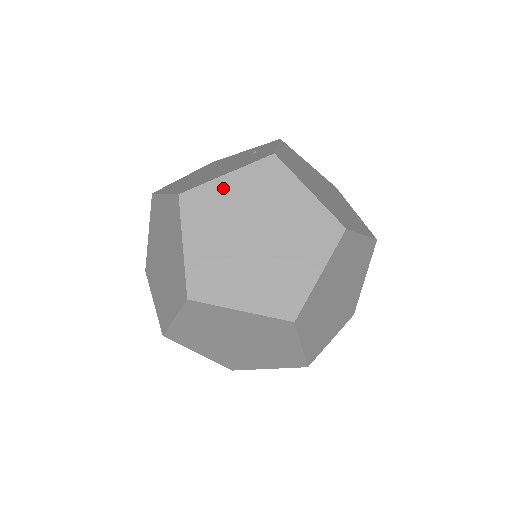
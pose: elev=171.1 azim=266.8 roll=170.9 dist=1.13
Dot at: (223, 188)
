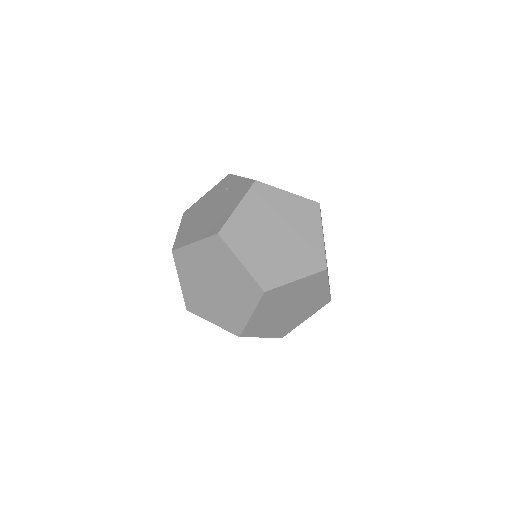
Dot at: (241, 216)
